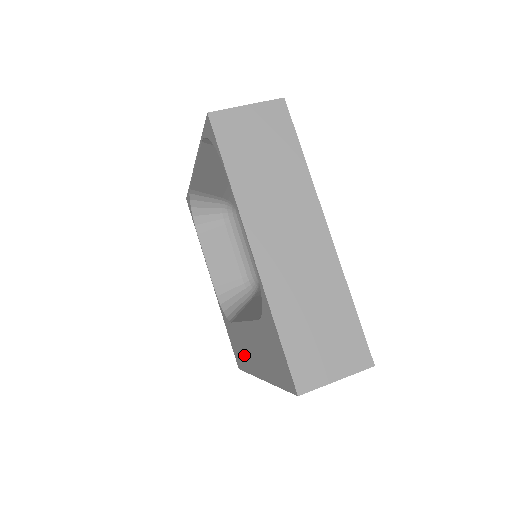
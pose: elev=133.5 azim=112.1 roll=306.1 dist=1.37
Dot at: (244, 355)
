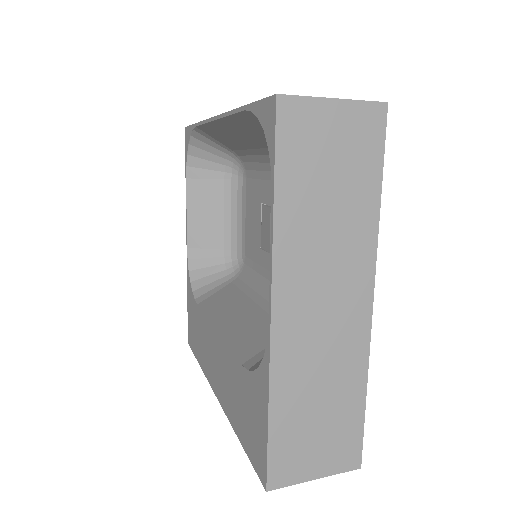
Dot at: (202, 349)
